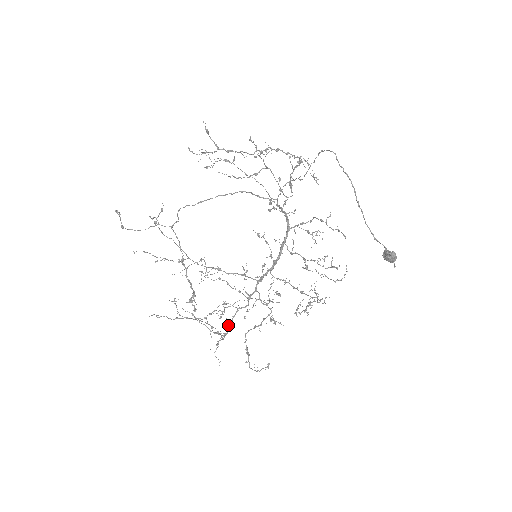
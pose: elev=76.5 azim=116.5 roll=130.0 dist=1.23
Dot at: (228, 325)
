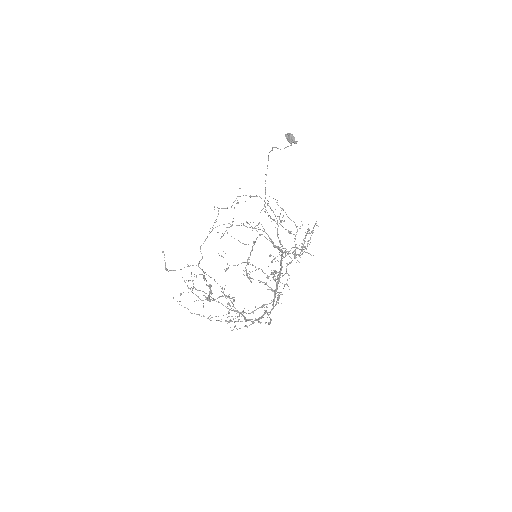
Dot at: (247, 320)
